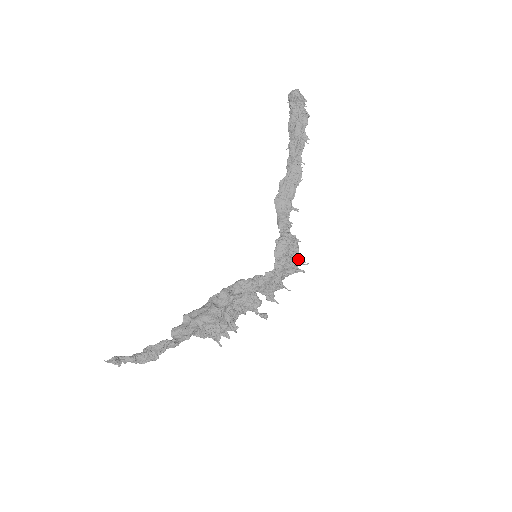
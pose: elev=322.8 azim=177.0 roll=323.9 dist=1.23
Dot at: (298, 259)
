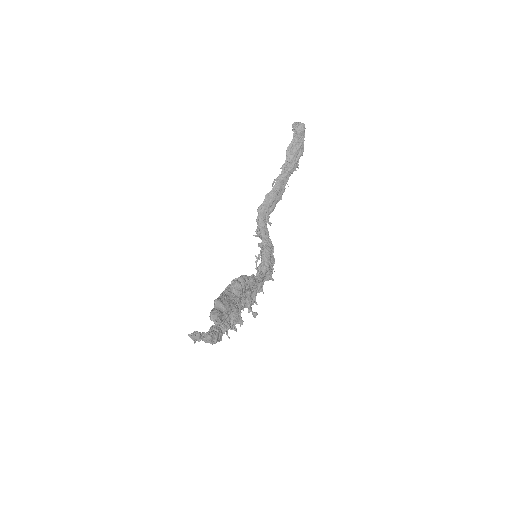
Dot at: occluded
